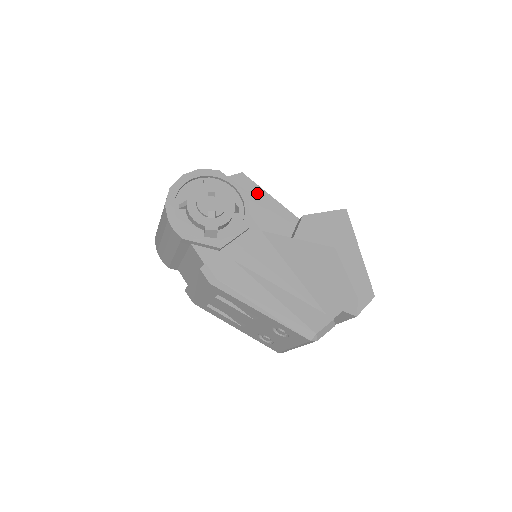
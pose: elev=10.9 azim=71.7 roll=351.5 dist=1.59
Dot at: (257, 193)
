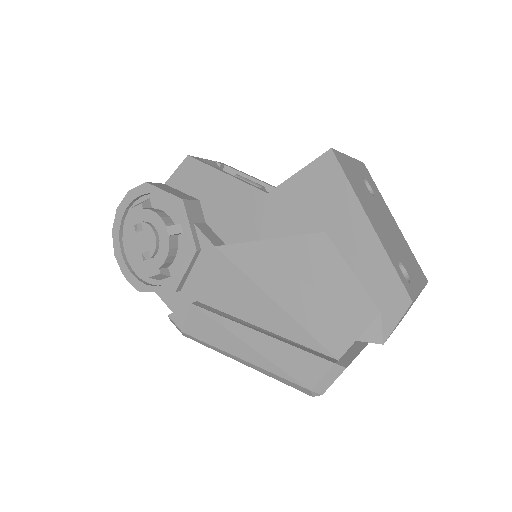
Dot at: (211, 179)
